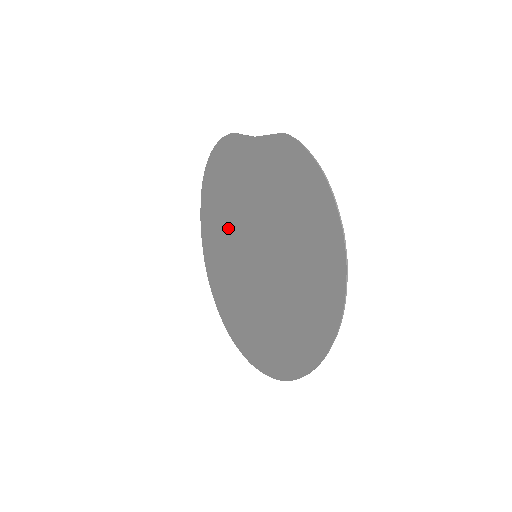
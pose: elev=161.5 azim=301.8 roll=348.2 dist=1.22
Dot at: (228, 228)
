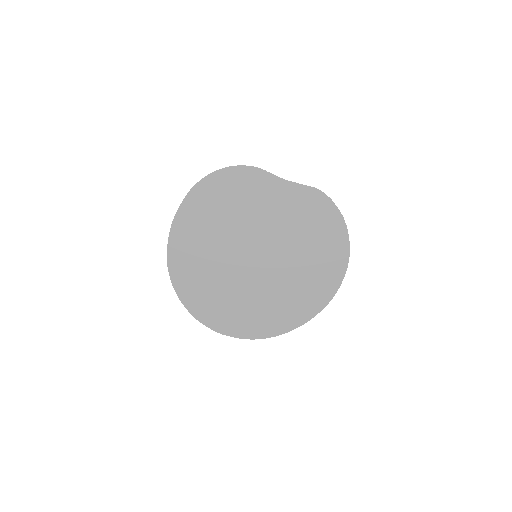
Dot at: (223, 231)
